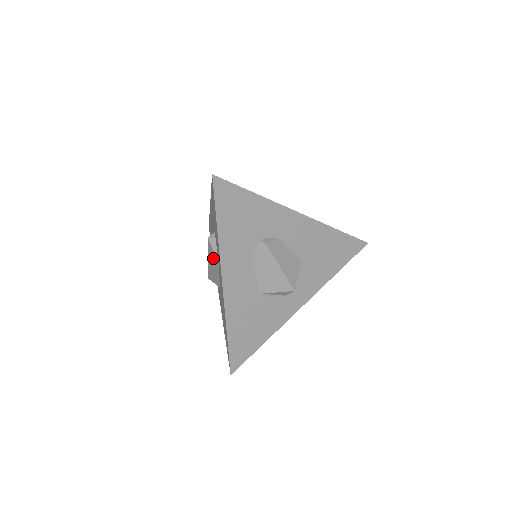
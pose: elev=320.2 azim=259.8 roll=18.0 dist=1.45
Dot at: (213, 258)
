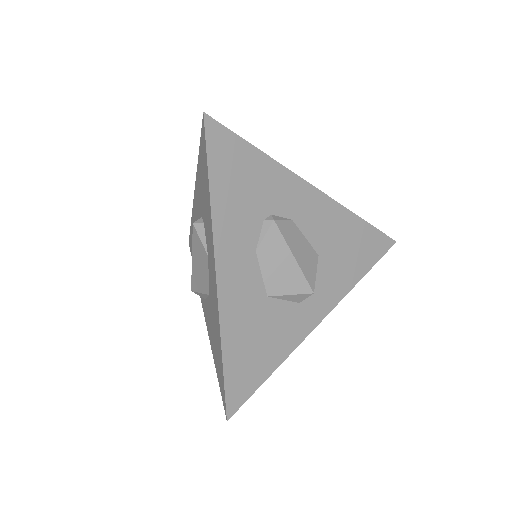
Dot at: (200, 252)
